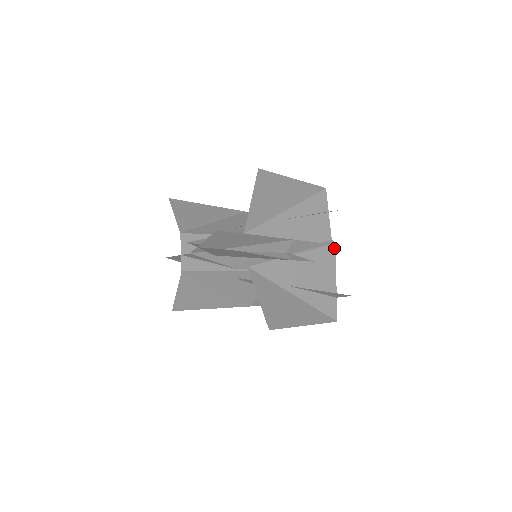
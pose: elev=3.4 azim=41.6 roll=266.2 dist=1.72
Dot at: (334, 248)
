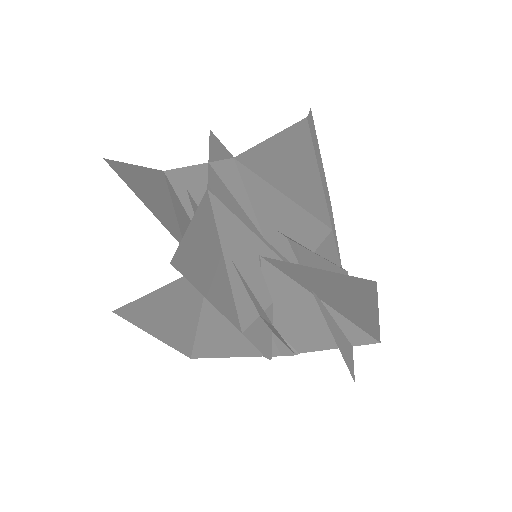
Dot at: occluded
